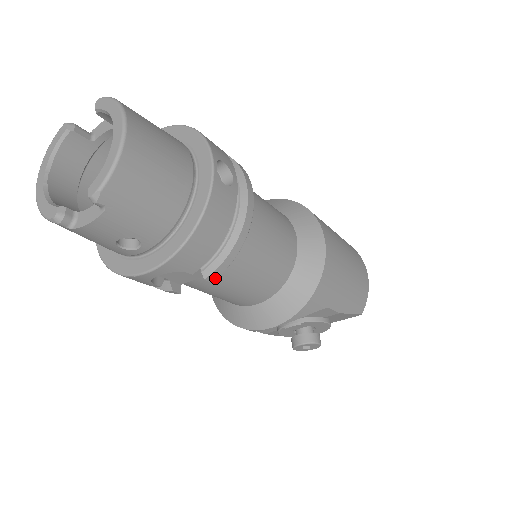
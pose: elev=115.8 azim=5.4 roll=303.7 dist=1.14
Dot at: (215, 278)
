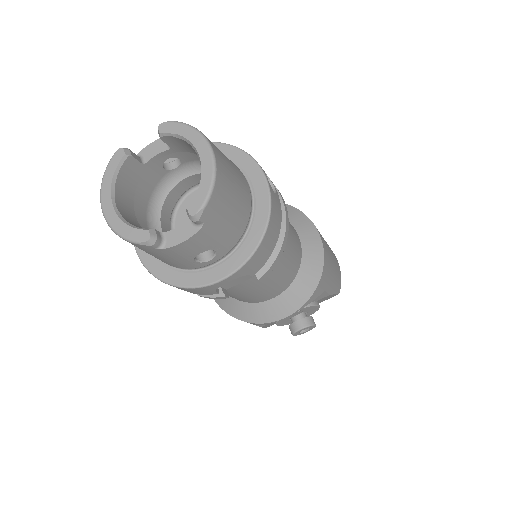
Dot at: (265, 277)
